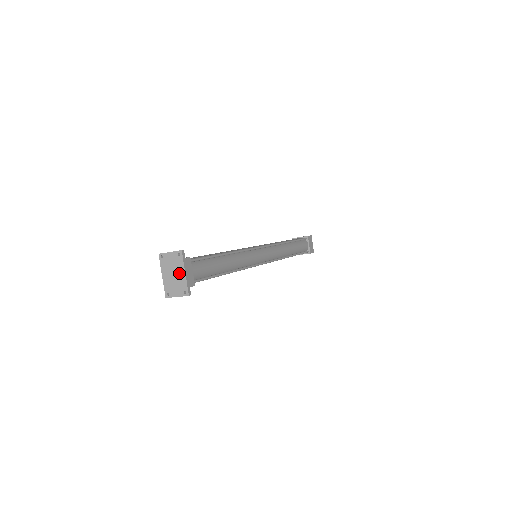
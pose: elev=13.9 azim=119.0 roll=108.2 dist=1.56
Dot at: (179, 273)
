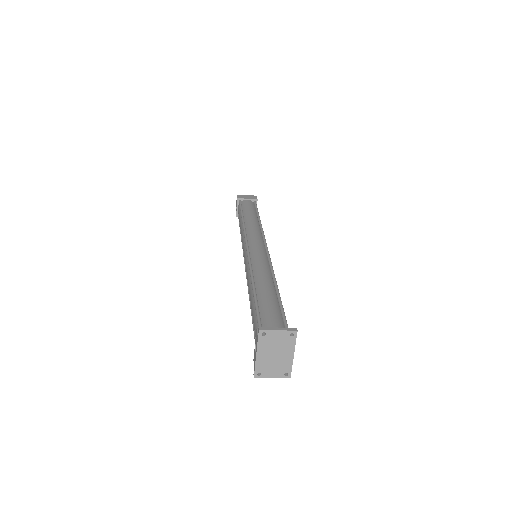
Dot at: (285, 354)
